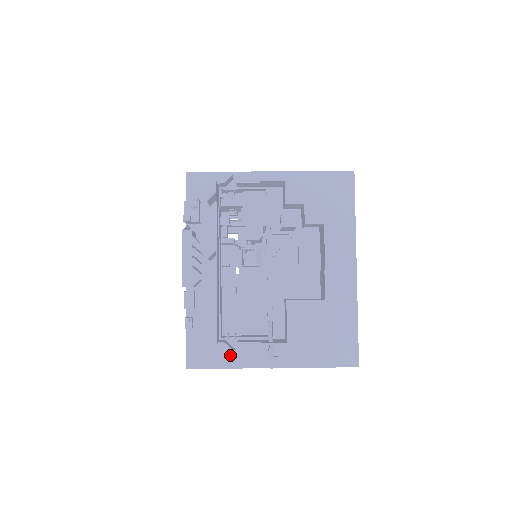
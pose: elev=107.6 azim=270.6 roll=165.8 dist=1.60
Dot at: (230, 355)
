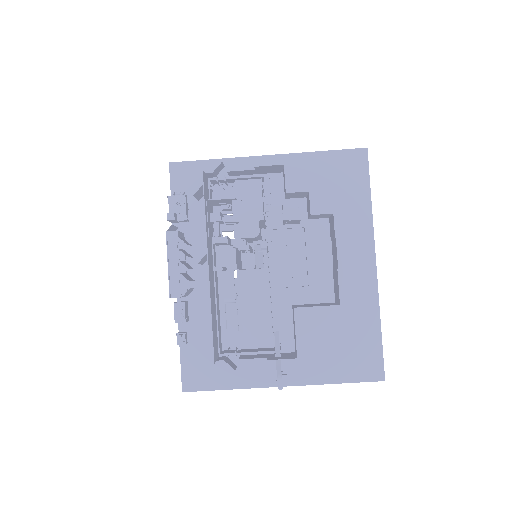
Dot at: (232, 374)
